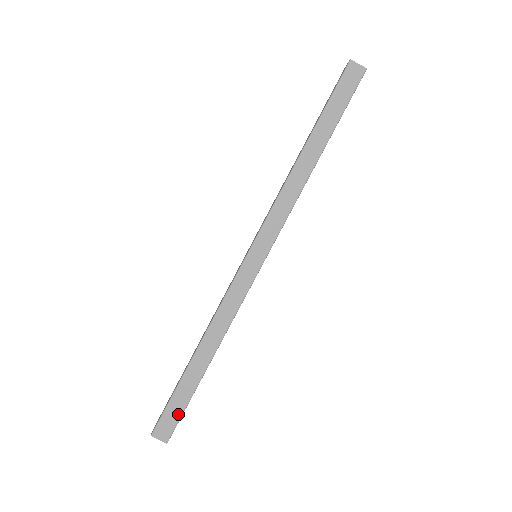
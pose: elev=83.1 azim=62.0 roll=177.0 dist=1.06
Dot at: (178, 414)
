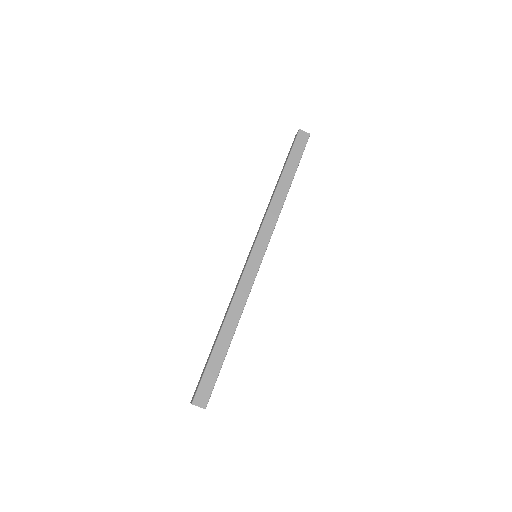
Dot at: (212, 382)
